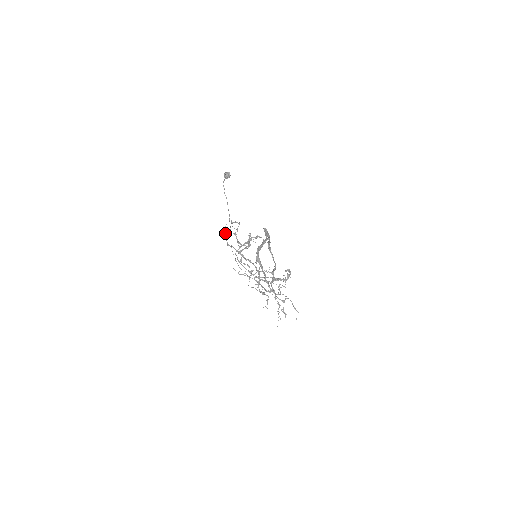
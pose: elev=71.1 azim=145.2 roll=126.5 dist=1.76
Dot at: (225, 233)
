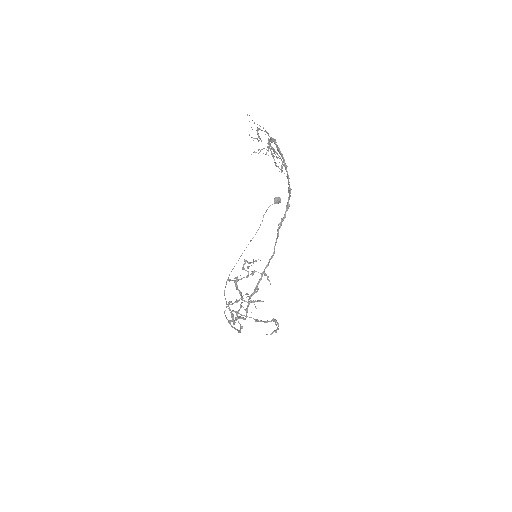
Dot at: occluded
